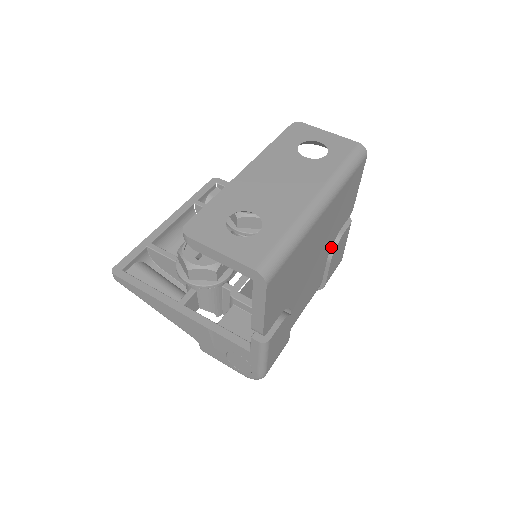
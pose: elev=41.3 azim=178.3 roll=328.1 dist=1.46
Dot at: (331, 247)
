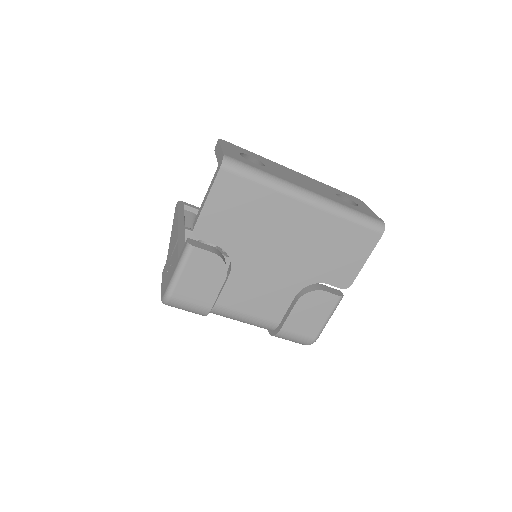
Dot at: (307, 290)
